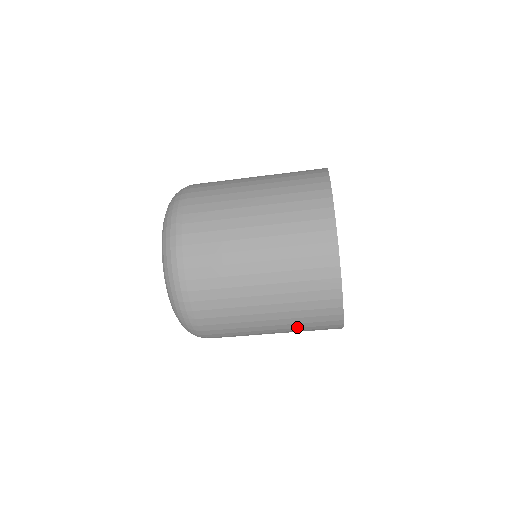
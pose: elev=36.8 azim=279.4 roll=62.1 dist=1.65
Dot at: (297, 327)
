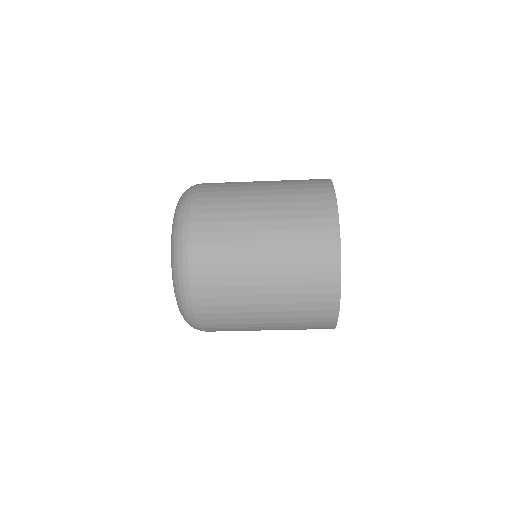
Dot at: (294, 322)
